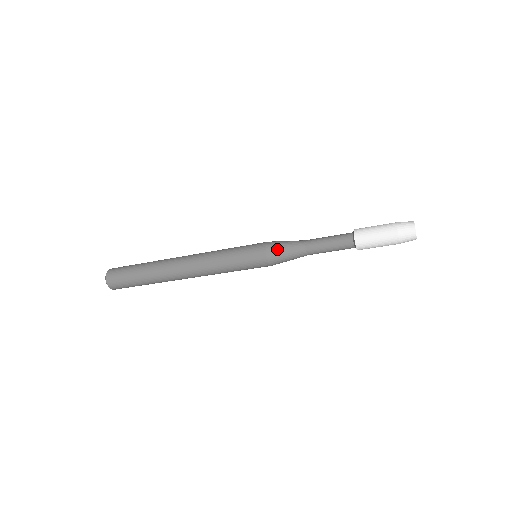
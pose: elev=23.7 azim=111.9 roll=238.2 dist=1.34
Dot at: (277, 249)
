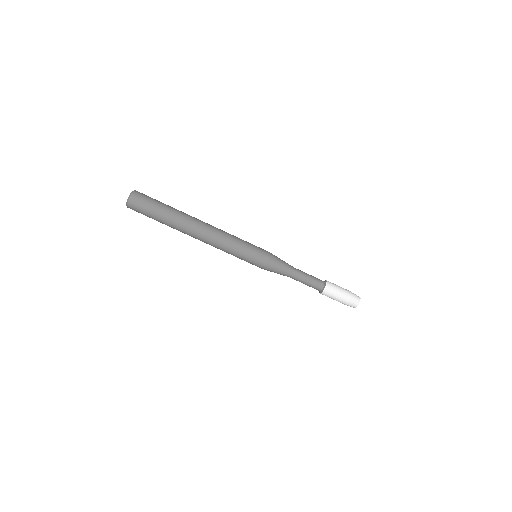
Dot at: (277, 261)
